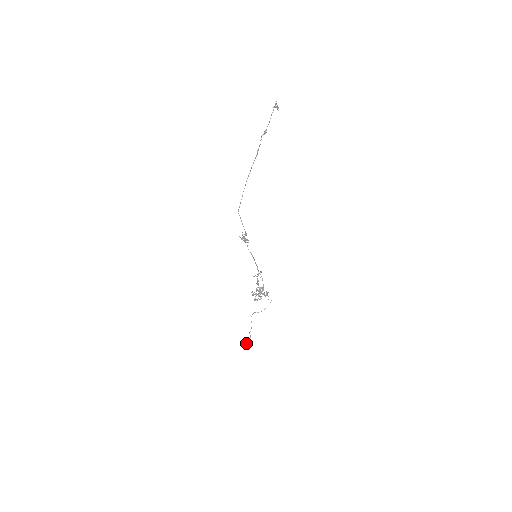
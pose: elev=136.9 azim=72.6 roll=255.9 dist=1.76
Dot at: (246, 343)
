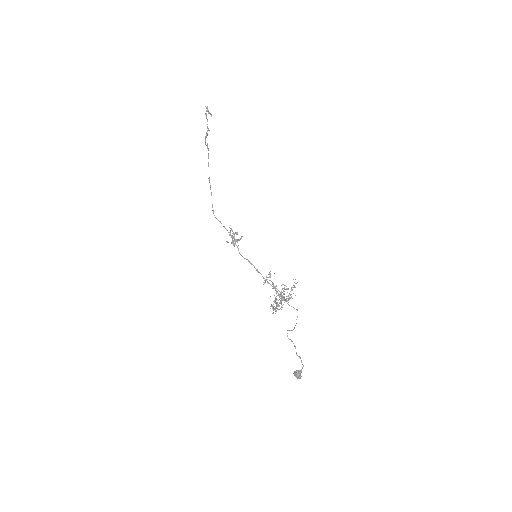
Dot at: (300, 371)
